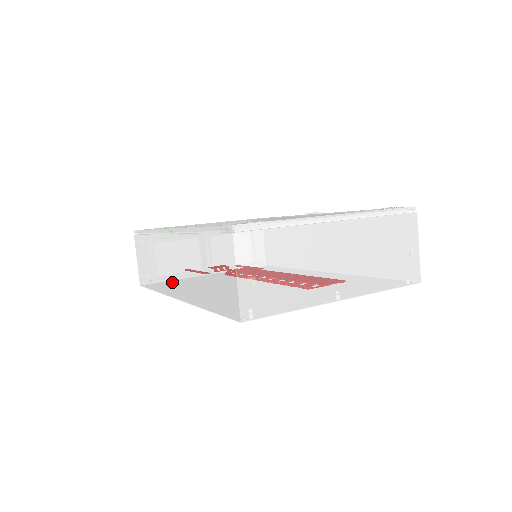
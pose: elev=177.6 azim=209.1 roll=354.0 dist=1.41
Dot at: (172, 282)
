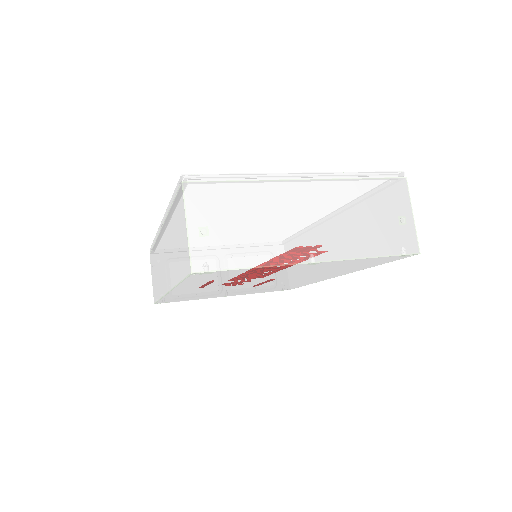
Dot at: (164, 277)
